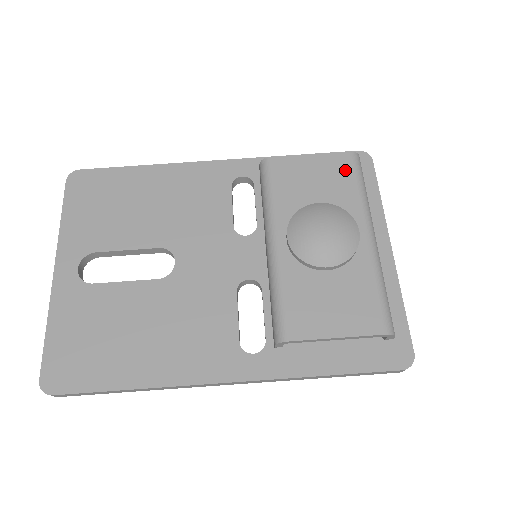
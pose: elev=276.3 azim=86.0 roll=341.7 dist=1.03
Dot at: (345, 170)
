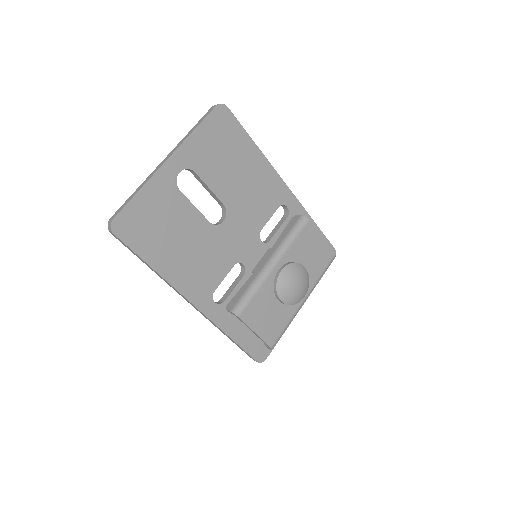
Dot at: (326, 260)
